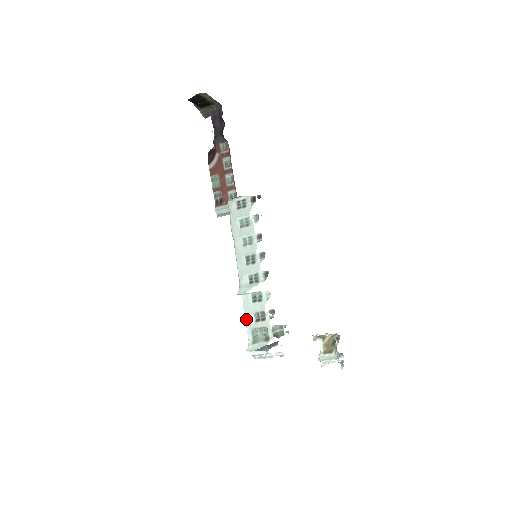
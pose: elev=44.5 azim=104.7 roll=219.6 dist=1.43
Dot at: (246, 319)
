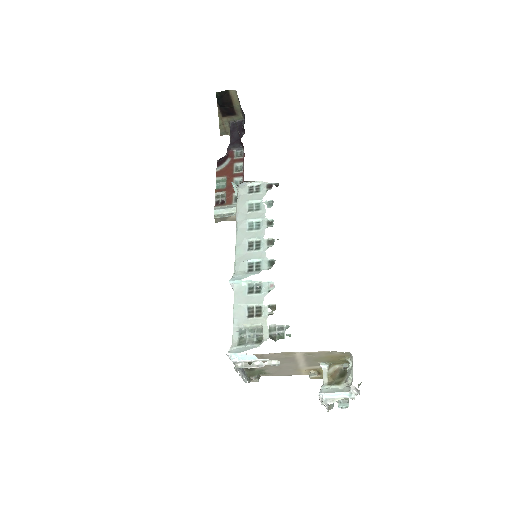
Dot at: (235, 313)
